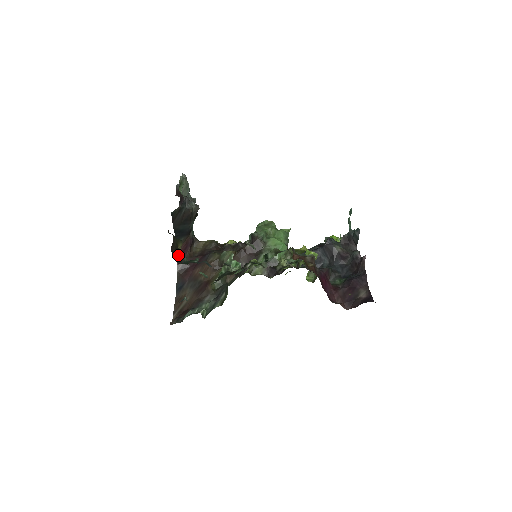
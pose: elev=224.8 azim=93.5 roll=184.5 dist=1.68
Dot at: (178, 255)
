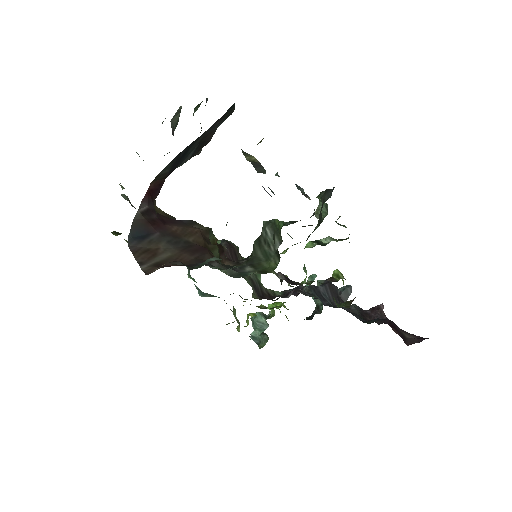
Dot at: occluded
